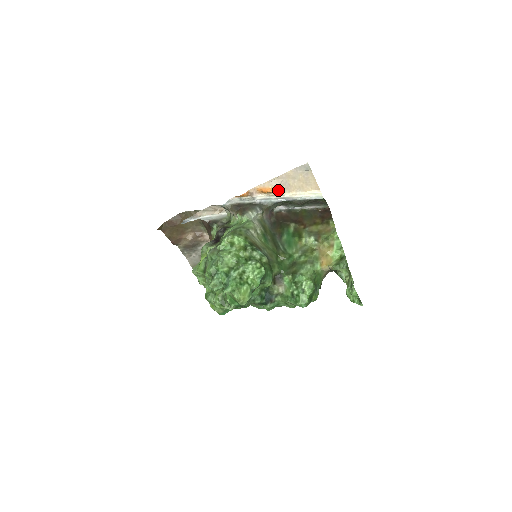
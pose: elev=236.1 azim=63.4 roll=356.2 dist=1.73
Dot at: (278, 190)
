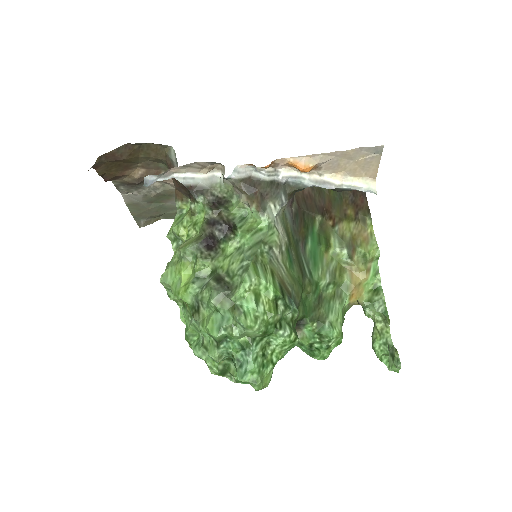
Dot at: (318, 167)
